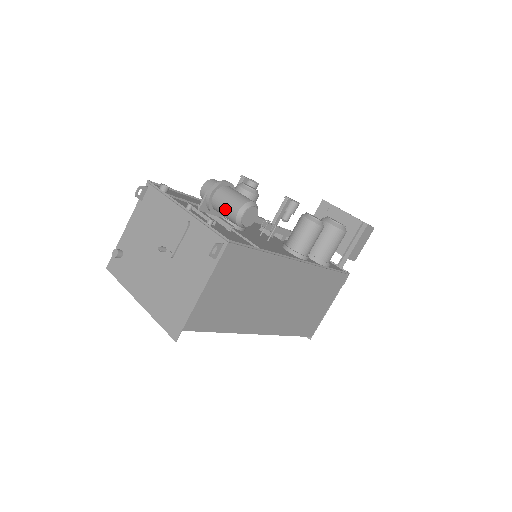
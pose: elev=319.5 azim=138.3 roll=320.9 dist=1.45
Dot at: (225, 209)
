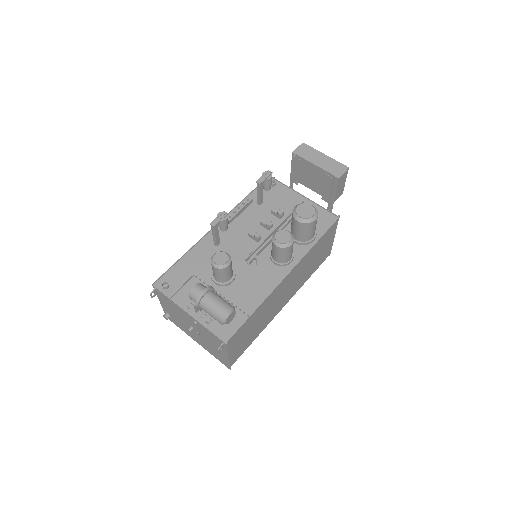
Dot at: occluded
